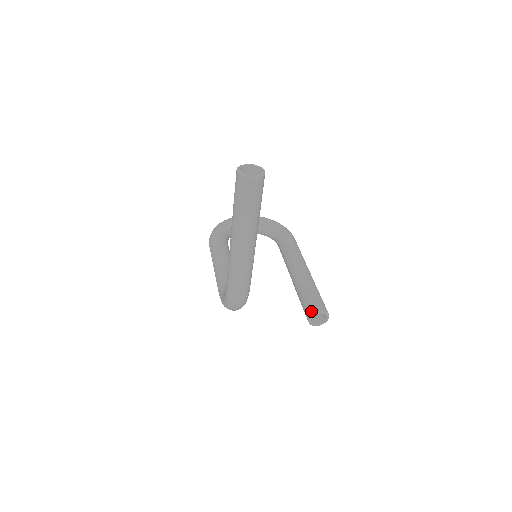
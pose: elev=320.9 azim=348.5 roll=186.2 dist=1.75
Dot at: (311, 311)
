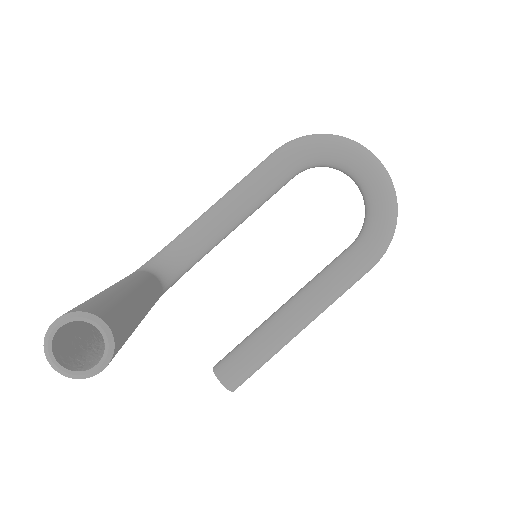
Dot at: (219, 371)
